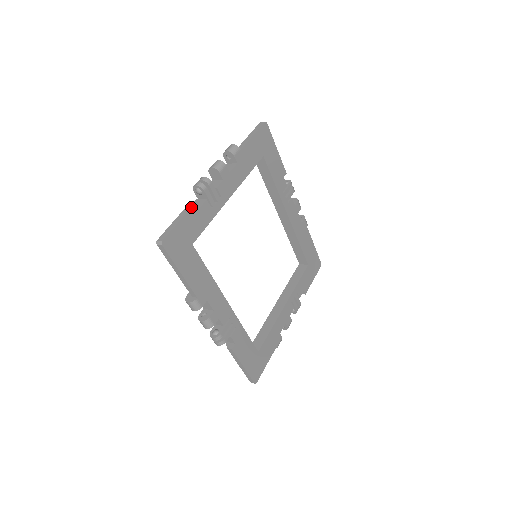
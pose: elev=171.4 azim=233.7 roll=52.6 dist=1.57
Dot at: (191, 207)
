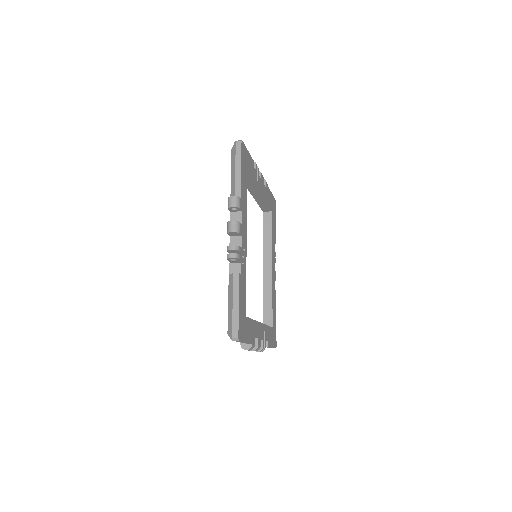
Dot at: occluded
